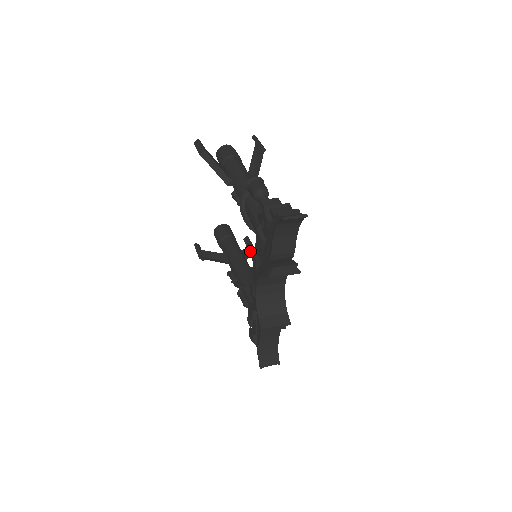
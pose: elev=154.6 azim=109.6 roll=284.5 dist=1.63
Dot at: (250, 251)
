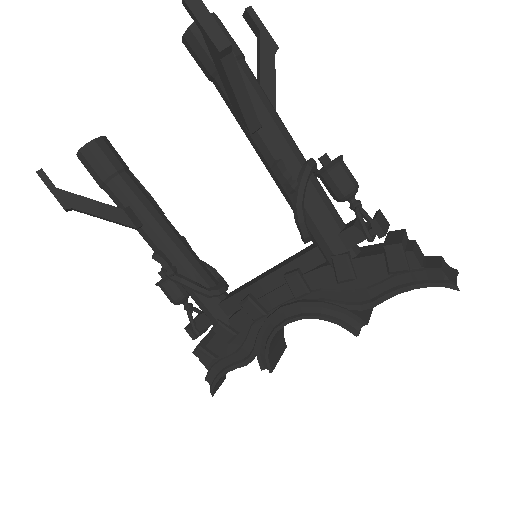
Dot at: occluded
